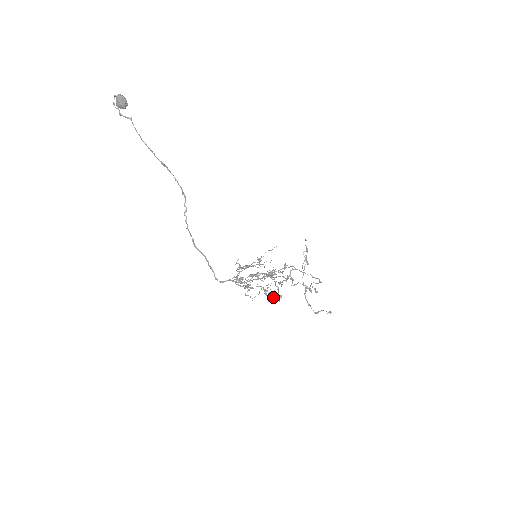
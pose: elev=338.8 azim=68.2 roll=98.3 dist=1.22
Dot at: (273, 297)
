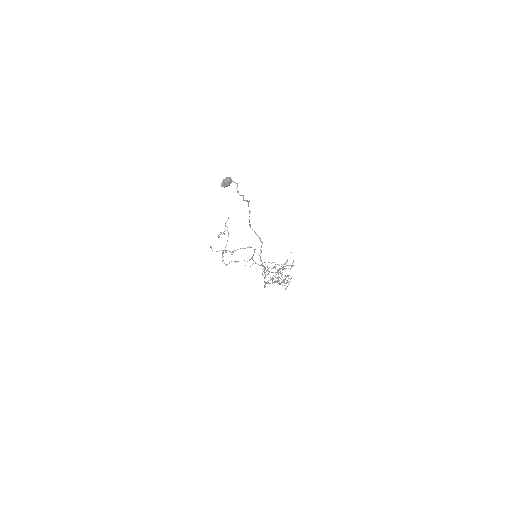
Dot at: occluded
